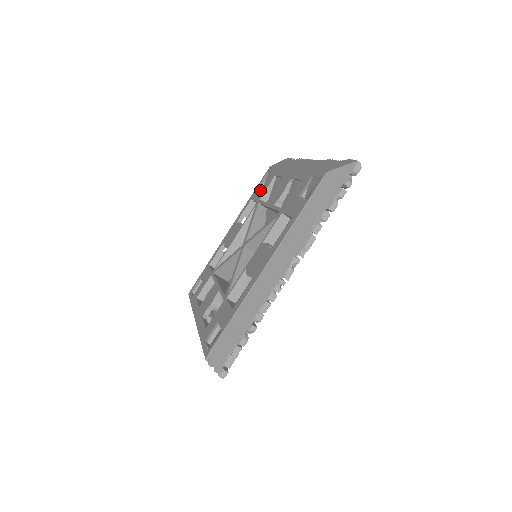
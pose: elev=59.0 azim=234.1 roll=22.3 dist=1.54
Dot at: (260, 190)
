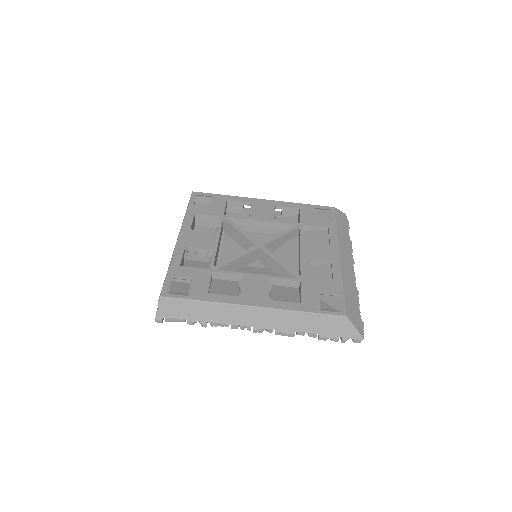
Dot at: (311, 216)
